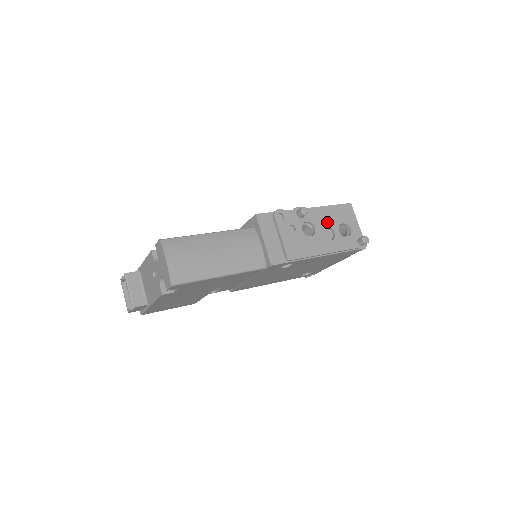
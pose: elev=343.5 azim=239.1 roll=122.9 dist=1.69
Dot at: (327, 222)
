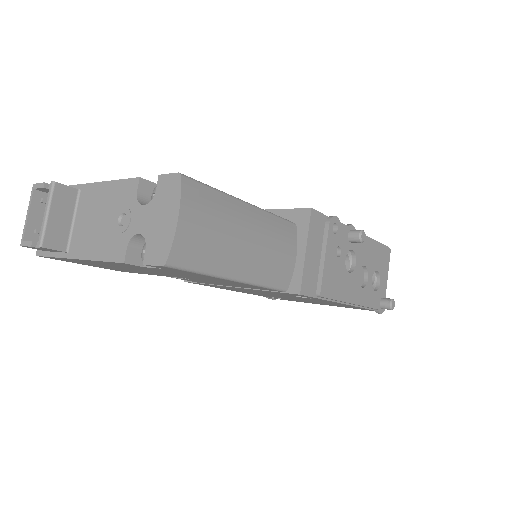
Dot at: (367, 261)
